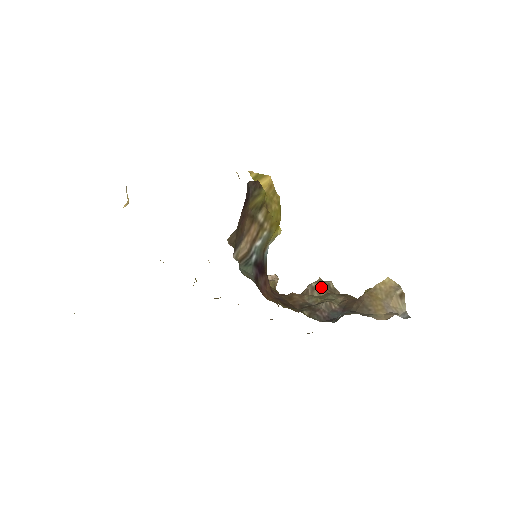
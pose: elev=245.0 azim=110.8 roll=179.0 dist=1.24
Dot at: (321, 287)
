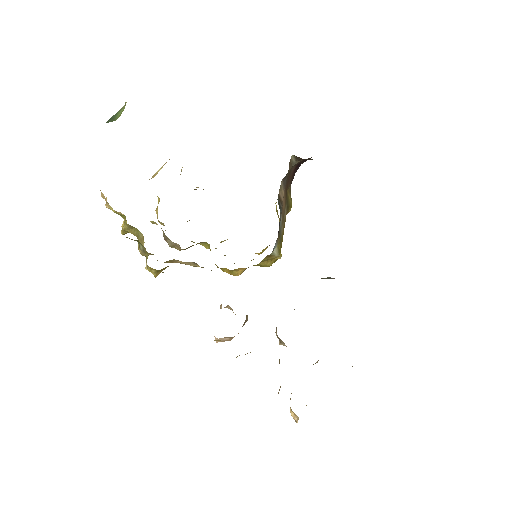
Dot at: occluded
